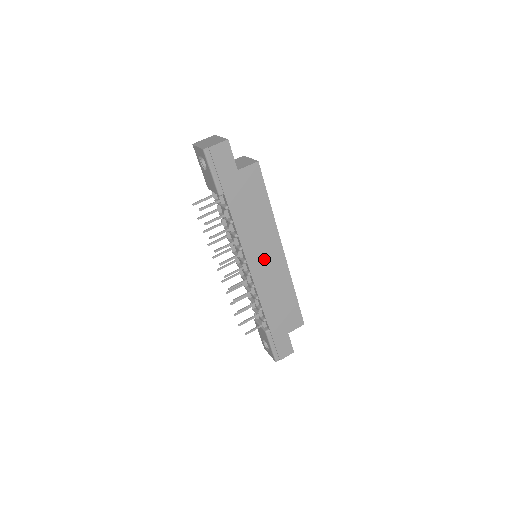
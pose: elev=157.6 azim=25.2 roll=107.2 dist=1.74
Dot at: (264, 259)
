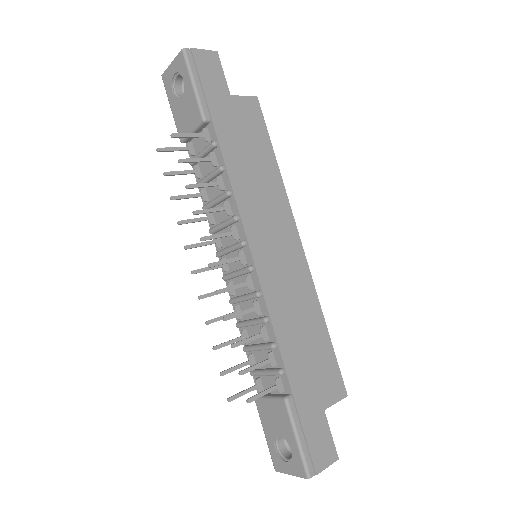
Dot at: (273, 246)
